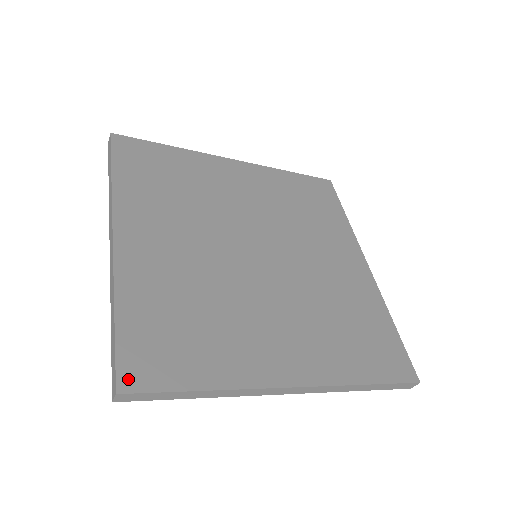
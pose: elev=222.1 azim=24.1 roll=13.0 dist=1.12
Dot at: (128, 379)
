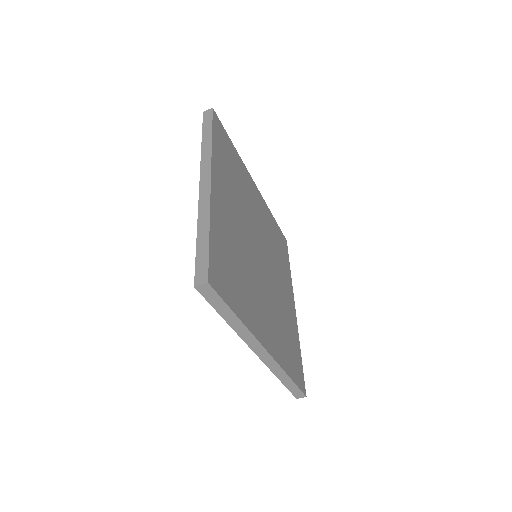
Dot at: (213, 278)
